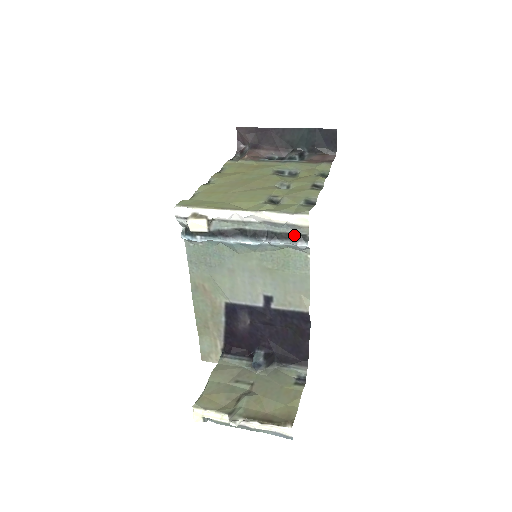
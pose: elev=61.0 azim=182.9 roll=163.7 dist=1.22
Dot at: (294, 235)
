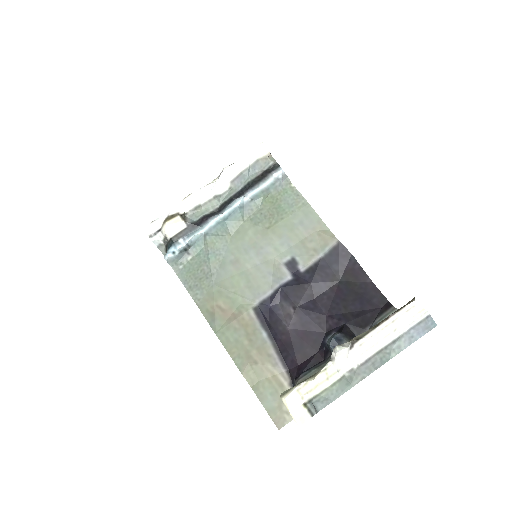
Dot at: (264, 172)
